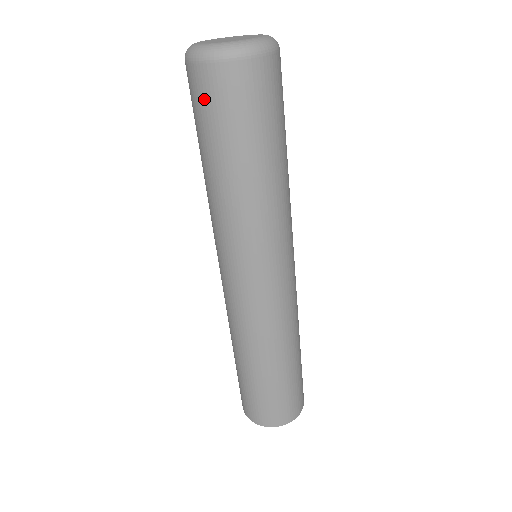
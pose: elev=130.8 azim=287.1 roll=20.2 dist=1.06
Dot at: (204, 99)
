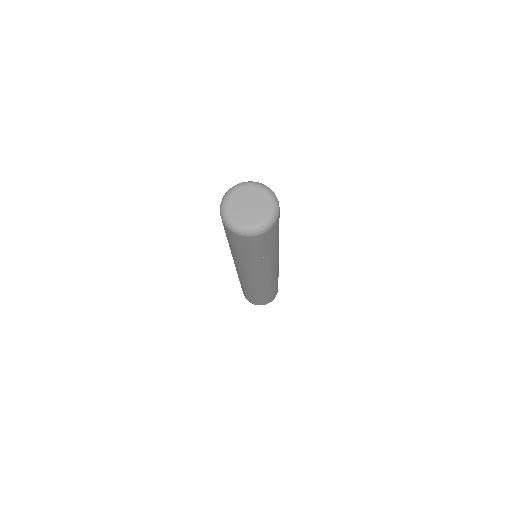
Dot at: occluded
